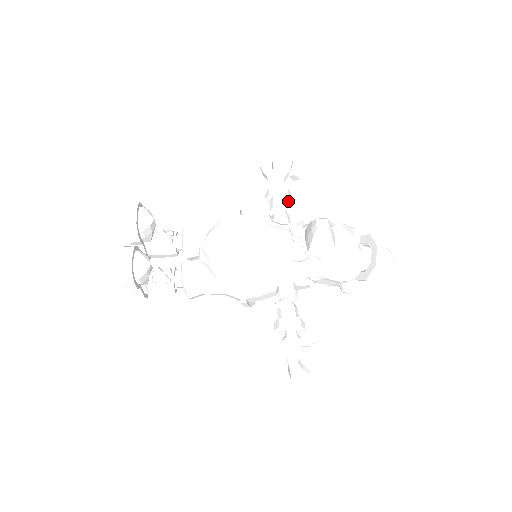
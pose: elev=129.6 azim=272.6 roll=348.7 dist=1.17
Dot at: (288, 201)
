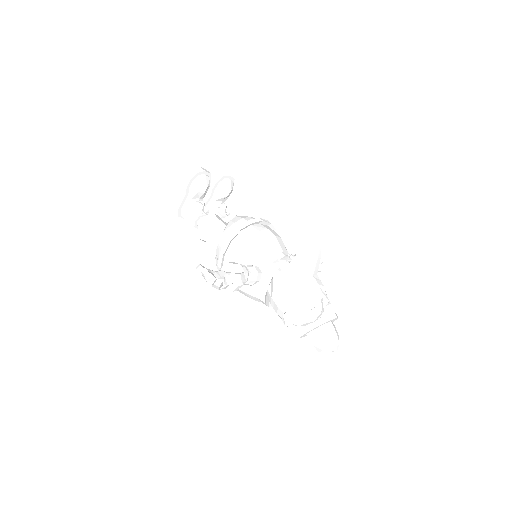
Dot at: occluded
